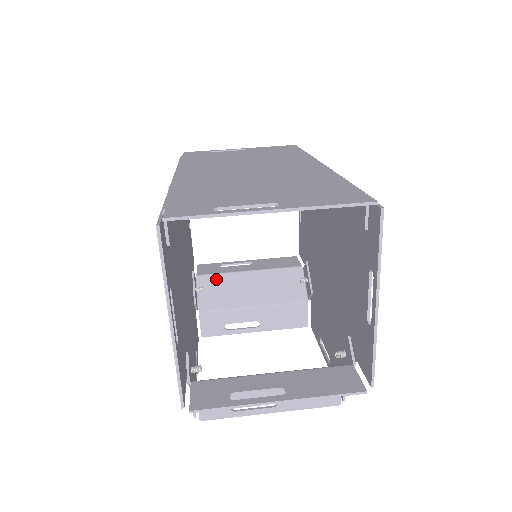
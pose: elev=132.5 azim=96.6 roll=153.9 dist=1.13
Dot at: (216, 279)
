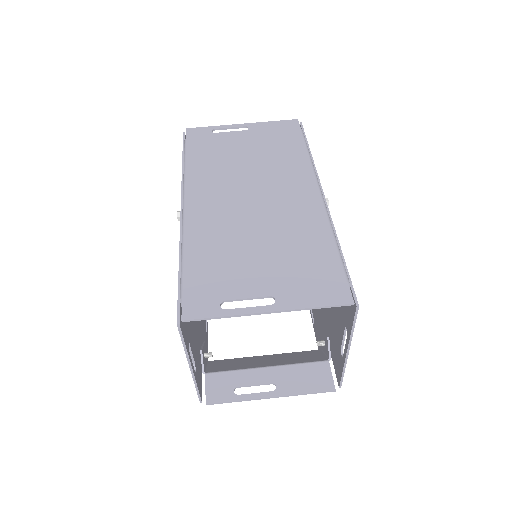
Dot at: occluded
